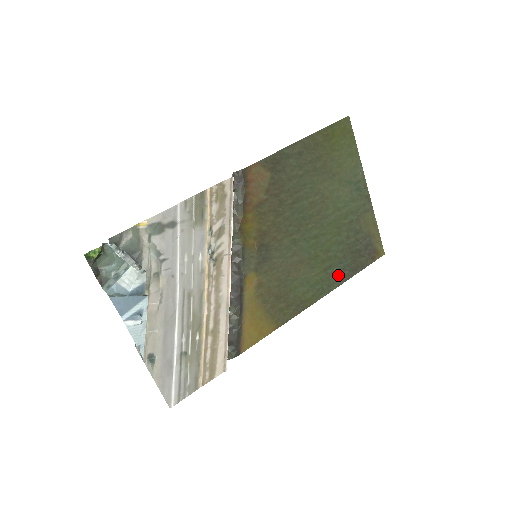
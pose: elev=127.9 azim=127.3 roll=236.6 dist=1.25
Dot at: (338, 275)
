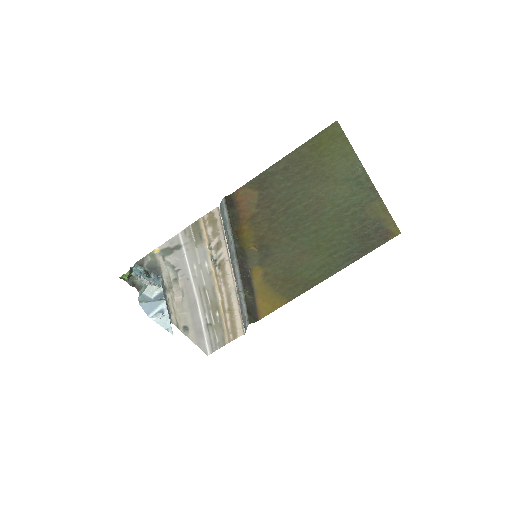
Dot at: (346, 257)
